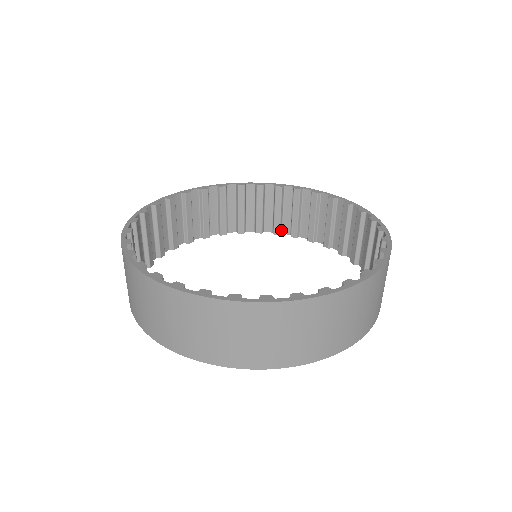
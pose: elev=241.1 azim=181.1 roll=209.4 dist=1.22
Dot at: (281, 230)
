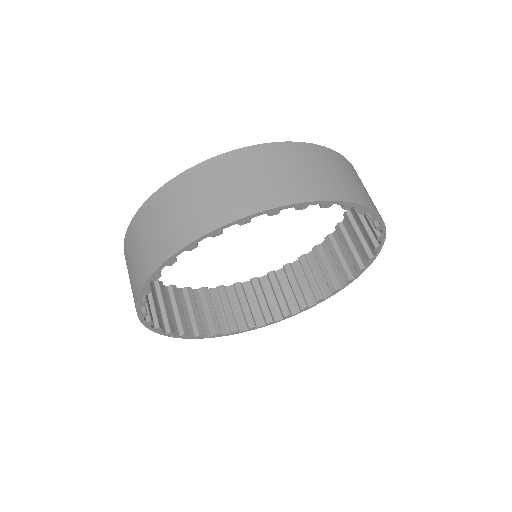
Dot at: (203, 332)
